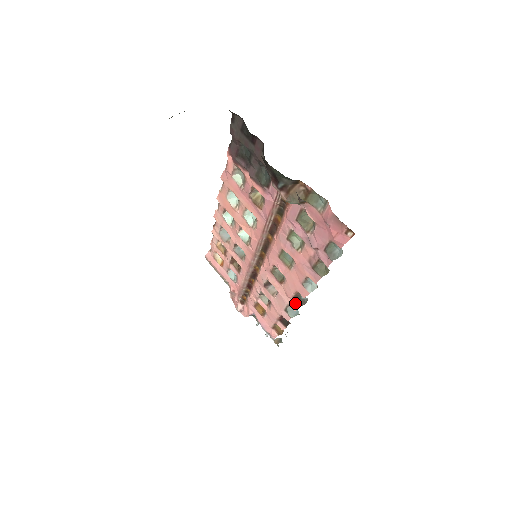
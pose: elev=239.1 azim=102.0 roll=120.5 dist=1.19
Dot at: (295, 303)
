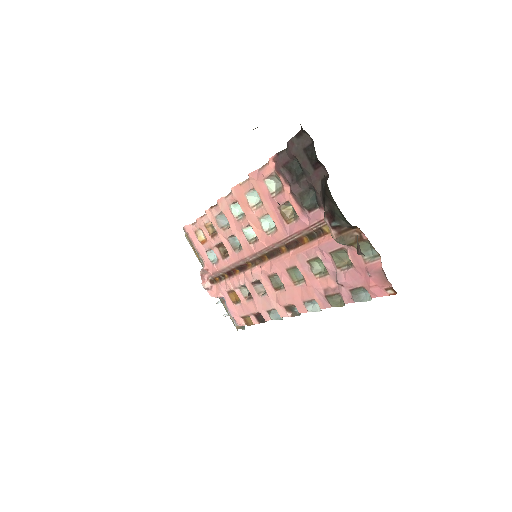
Dot at: (284, 311)
